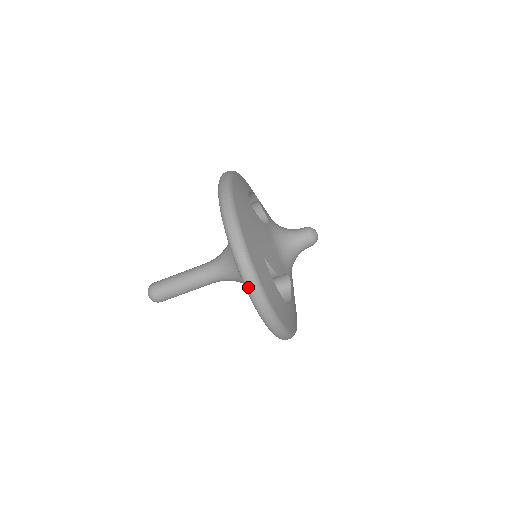
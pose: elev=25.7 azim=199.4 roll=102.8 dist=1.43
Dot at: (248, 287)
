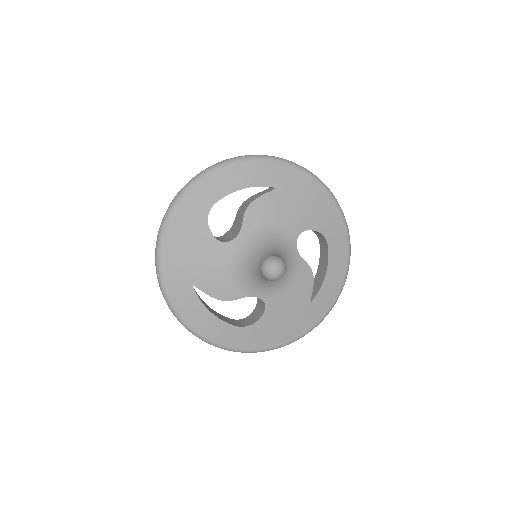
Dot at: occluded
